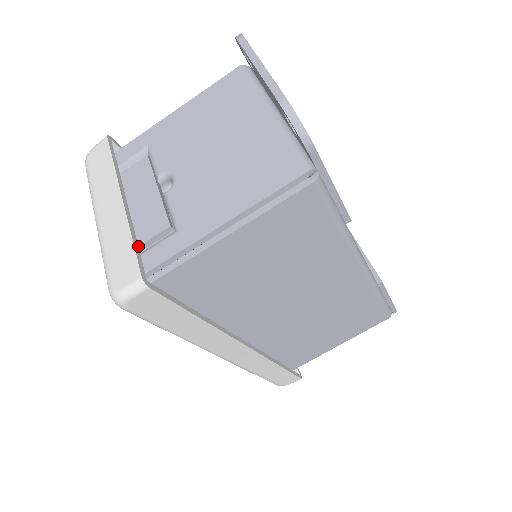
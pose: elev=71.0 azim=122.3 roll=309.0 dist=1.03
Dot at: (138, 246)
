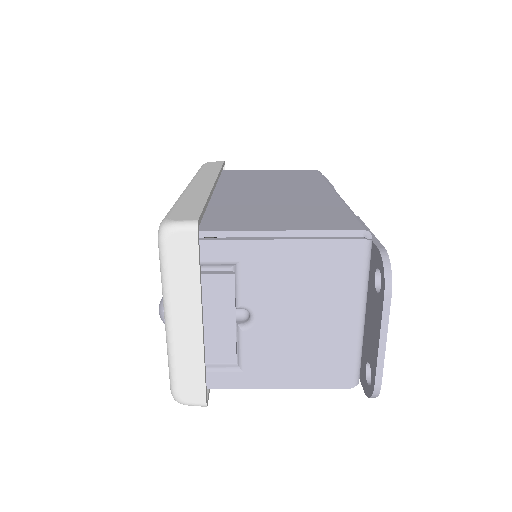
Dot at: occluded
